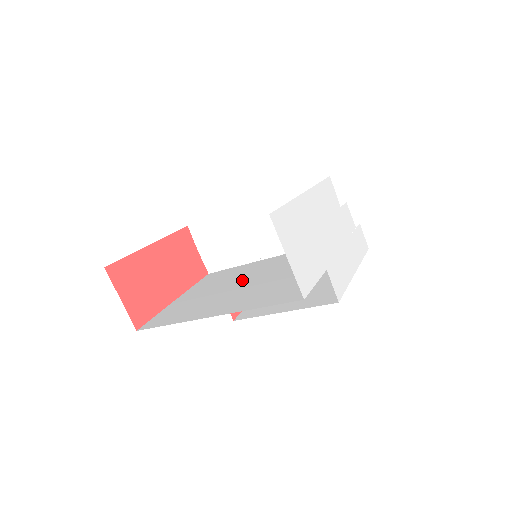
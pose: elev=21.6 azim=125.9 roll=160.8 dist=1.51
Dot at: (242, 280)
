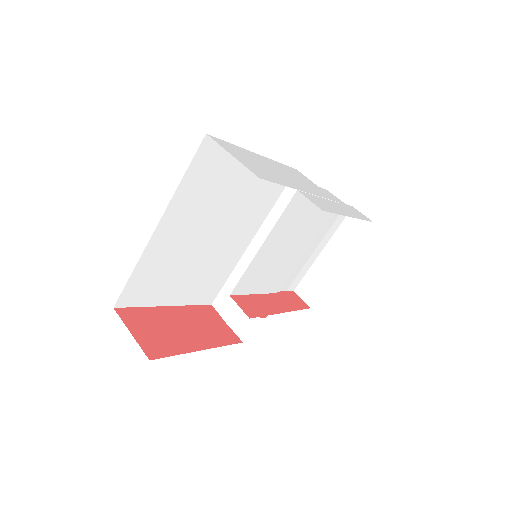
Dot at: (251, 285)
